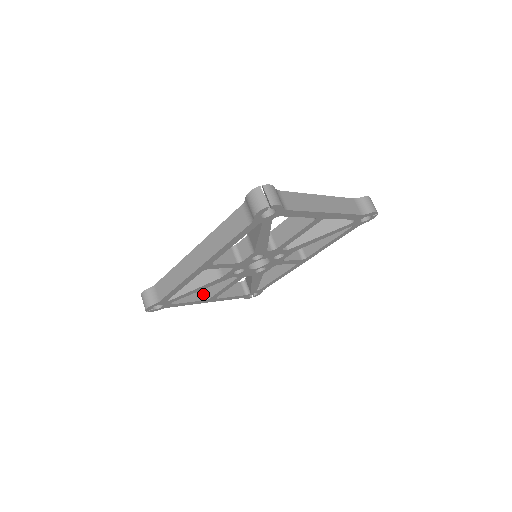
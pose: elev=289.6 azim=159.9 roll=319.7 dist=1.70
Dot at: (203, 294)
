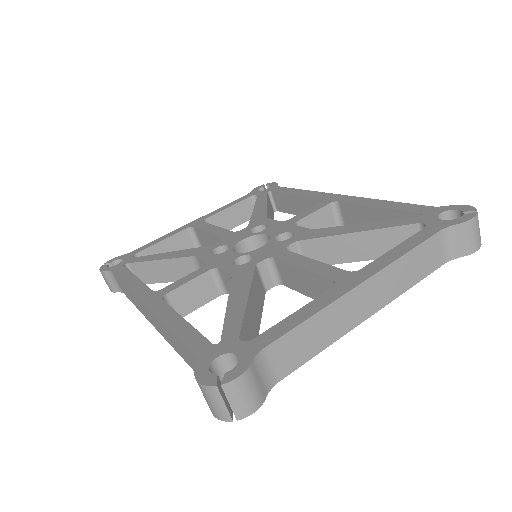
Dot at: (192, 240)
